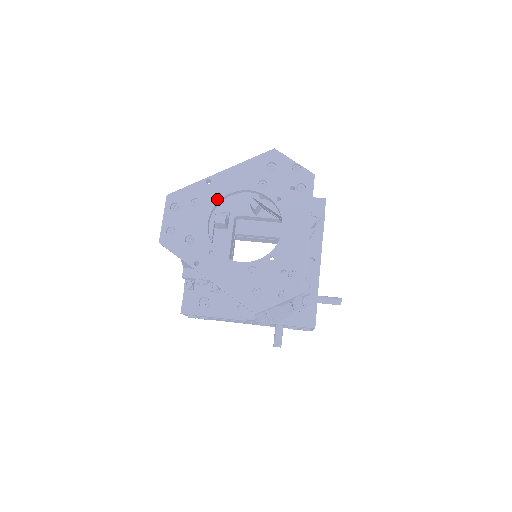
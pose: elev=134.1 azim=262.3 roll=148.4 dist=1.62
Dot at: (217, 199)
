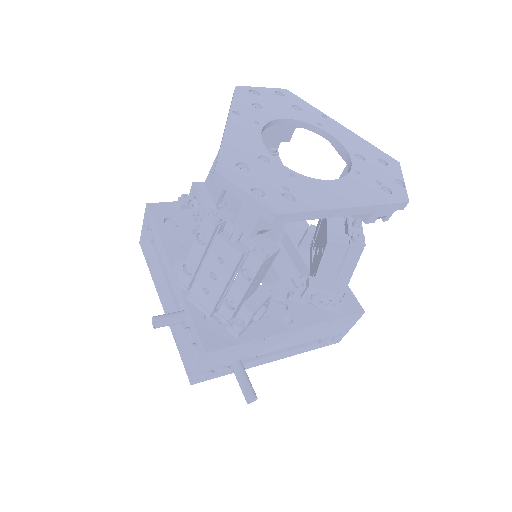
Dot at: (314, 123)
